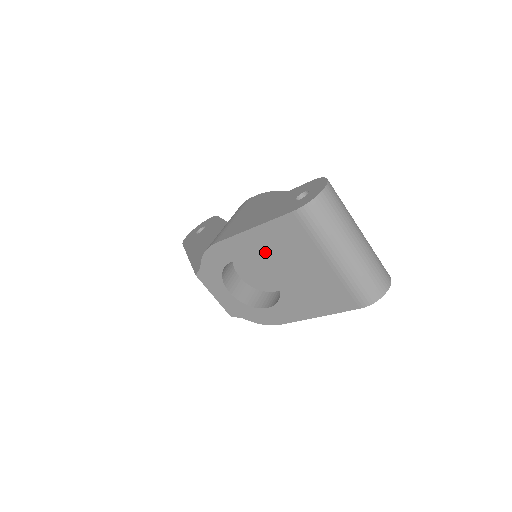
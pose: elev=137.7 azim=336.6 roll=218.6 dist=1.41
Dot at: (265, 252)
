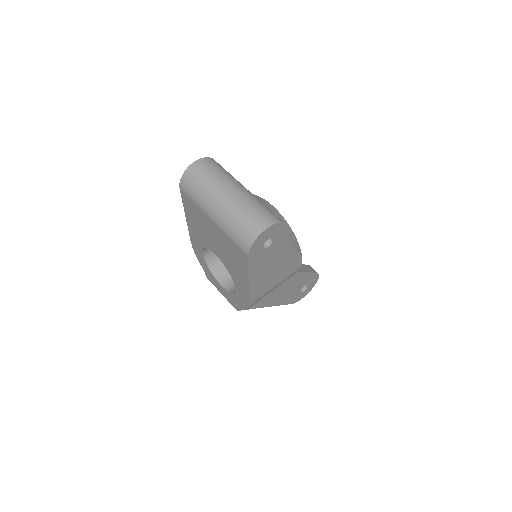
Dot at: (200, 233)
